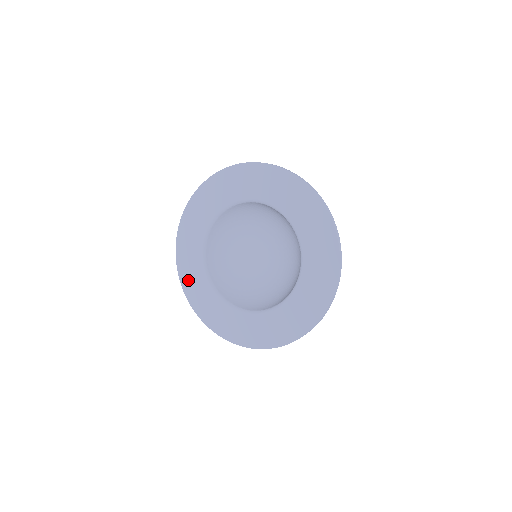
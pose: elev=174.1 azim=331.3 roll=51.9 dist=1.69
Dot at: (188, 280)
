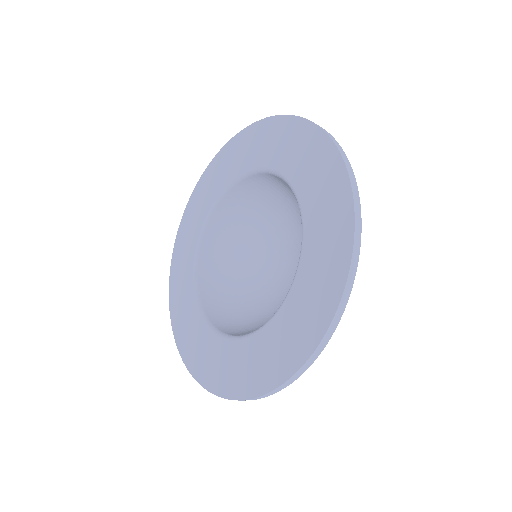
Dot at: (176, 278)
